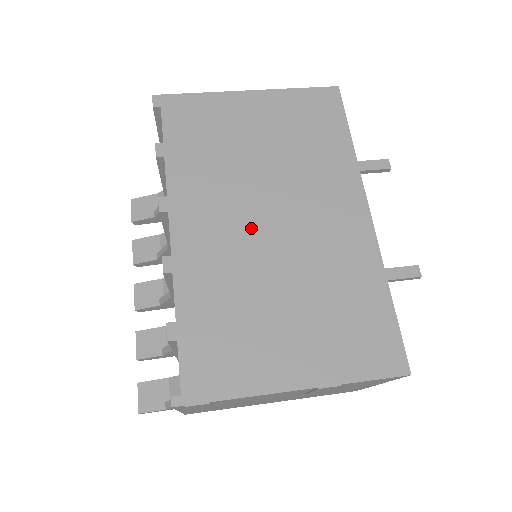
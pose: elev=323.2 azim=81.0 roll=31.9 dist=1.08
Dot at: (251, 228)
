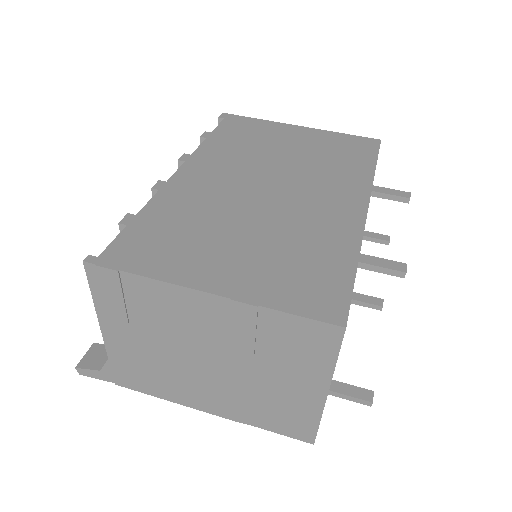
Dot at: (246, 186)
